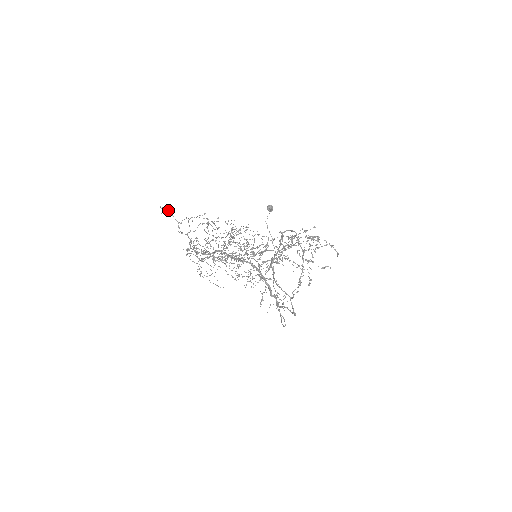
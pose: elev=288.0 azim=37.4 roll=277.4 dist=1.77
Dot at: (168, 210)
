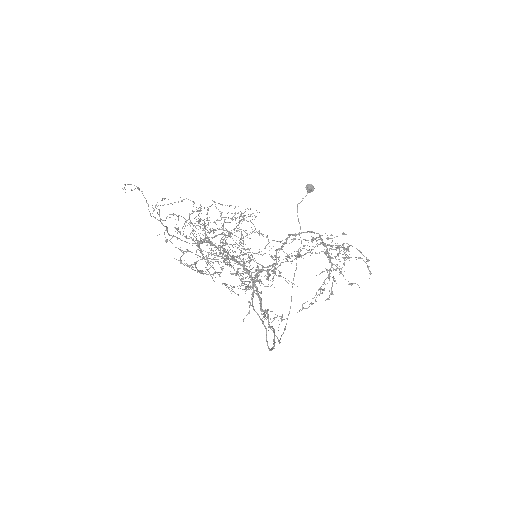
Dot at: (137, 188)
